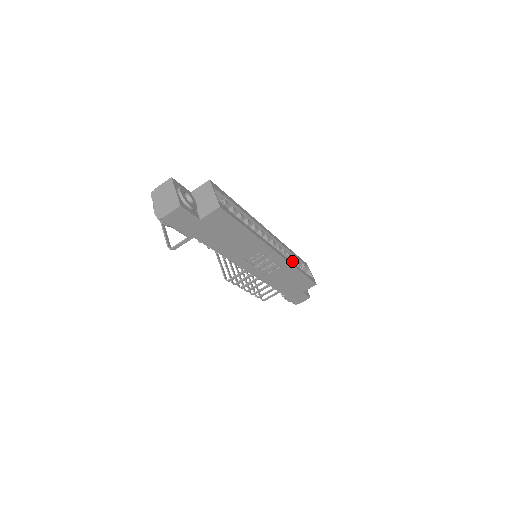
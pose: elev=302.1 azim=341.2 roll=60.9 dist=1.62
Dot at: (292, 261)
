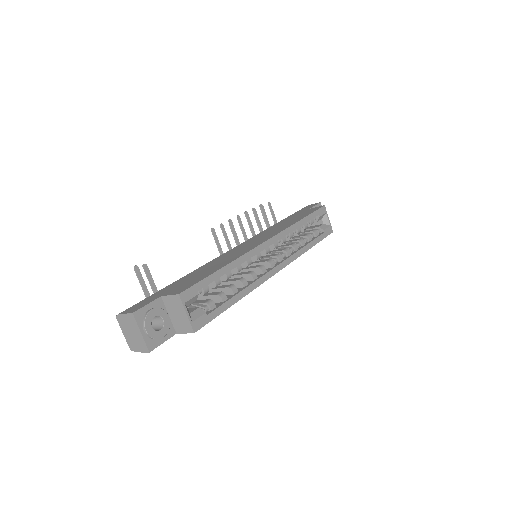
Dot at: (302, 228)
